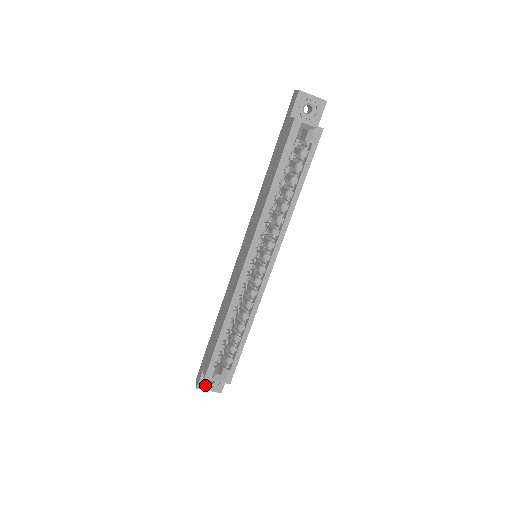
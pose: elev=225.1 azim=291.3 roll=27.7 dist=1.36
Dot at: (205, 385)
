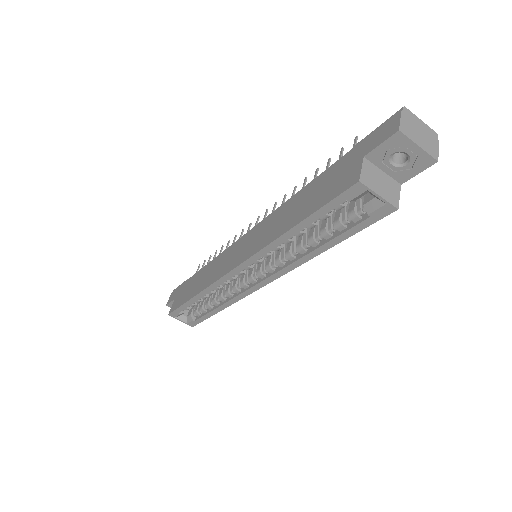
Dot at: occluded
